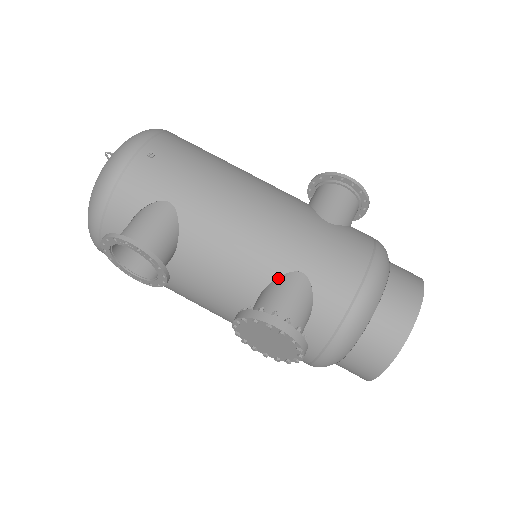
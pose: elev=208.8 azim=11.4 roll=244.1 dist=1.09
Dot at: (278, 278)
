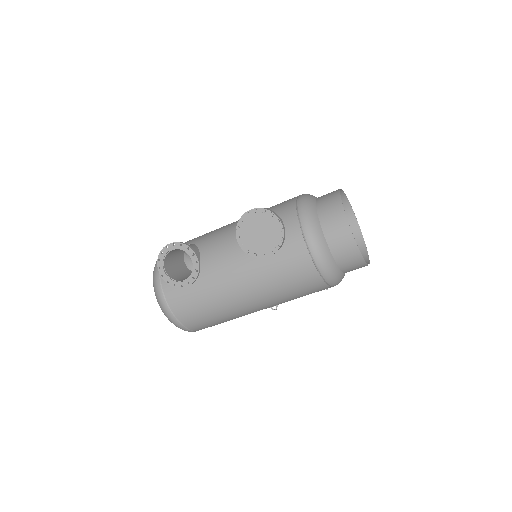
Dot at: occluded
